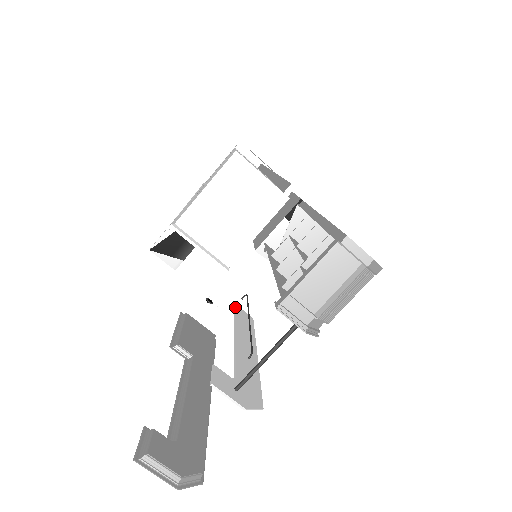
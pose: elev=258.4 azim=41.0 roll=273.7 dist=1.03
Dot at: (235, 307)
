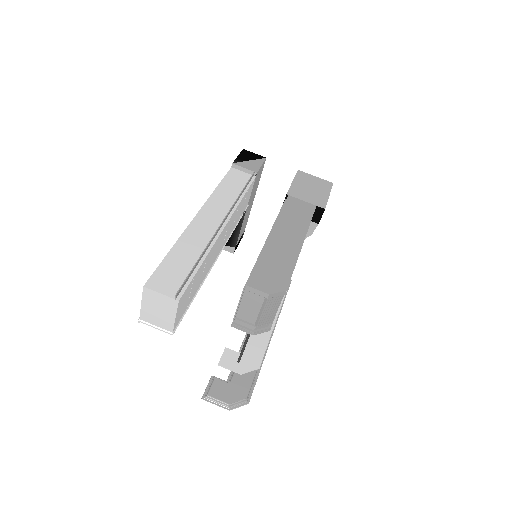
Dot at: occluded
